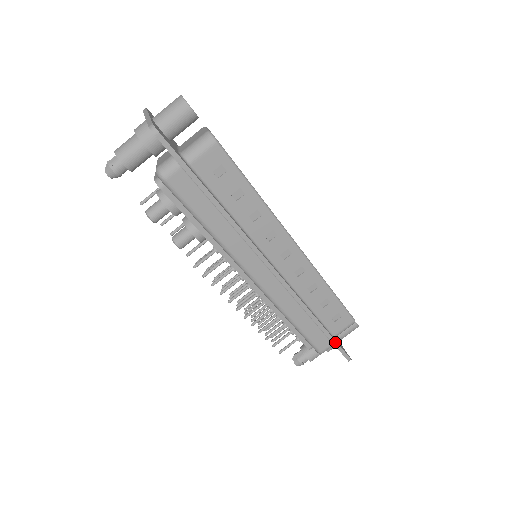
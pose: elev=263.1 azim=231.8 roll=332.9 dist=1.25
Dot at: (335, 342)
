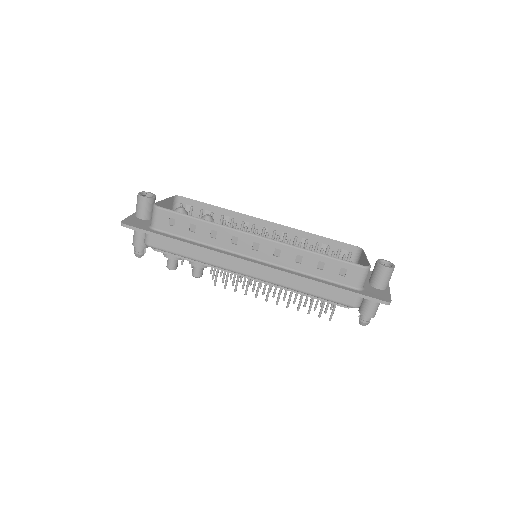
Dot at: (355, 293)
